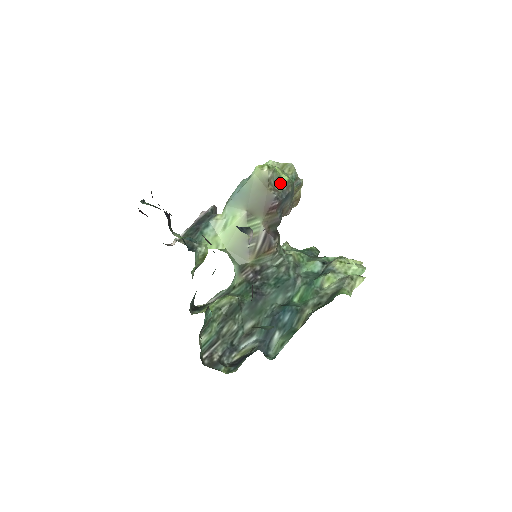
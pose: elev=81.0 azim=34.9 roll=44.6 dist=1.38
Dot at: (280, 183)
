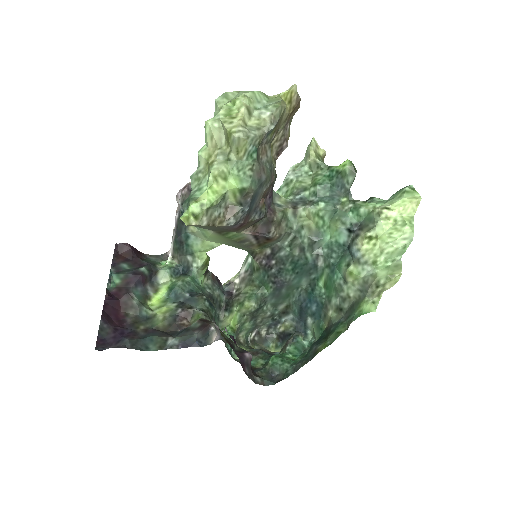
Dot at: (231, 196)
